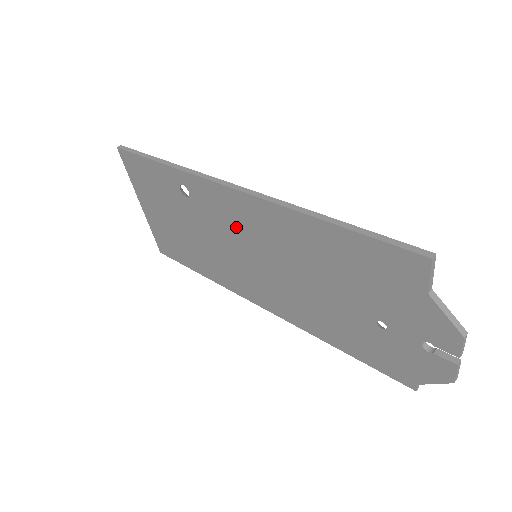
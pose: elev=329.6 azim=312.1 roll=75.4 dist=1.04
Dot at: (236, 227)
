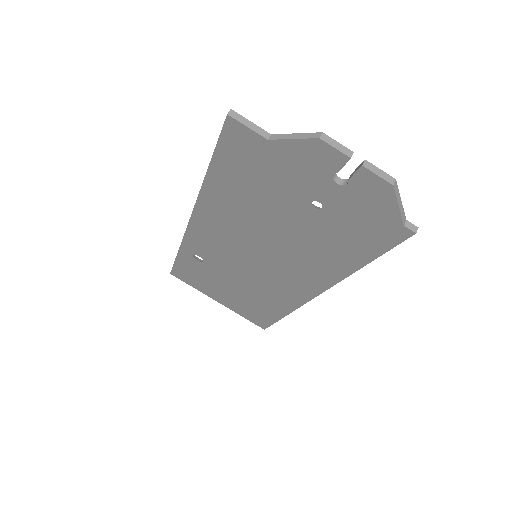
Dot at: (225, 247)
